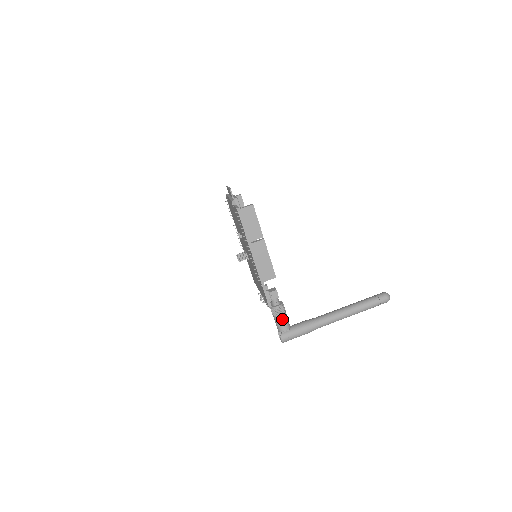
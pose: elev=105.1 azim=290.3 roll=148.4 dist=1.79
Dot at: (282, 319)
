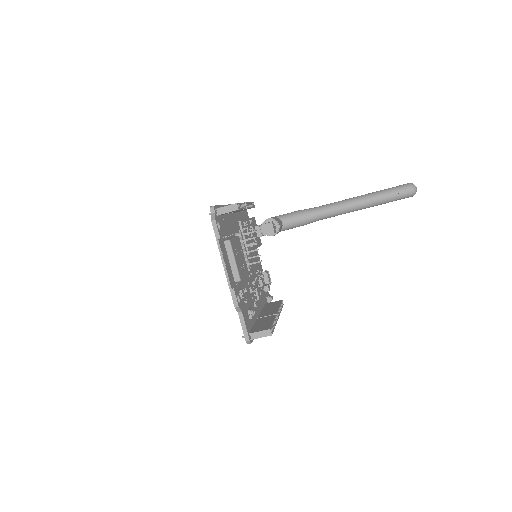
Dot at: occluded
